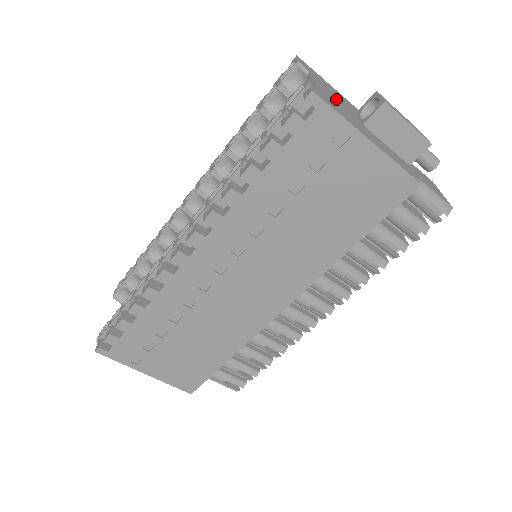
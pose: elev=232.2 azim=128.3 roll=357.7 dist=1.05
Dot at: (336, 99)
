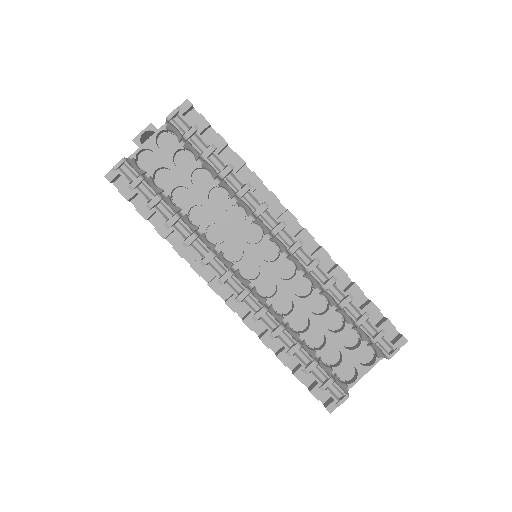
Dot at: occluded
